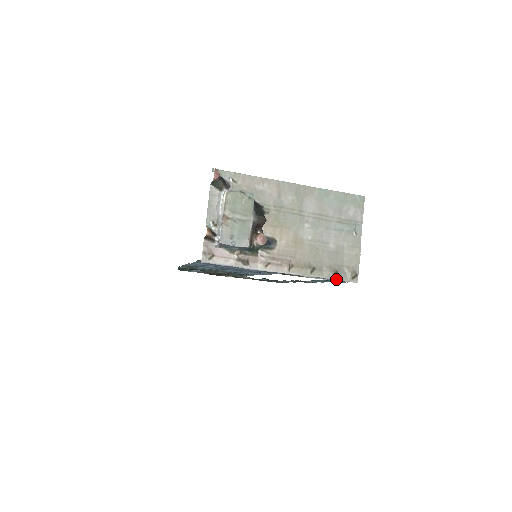
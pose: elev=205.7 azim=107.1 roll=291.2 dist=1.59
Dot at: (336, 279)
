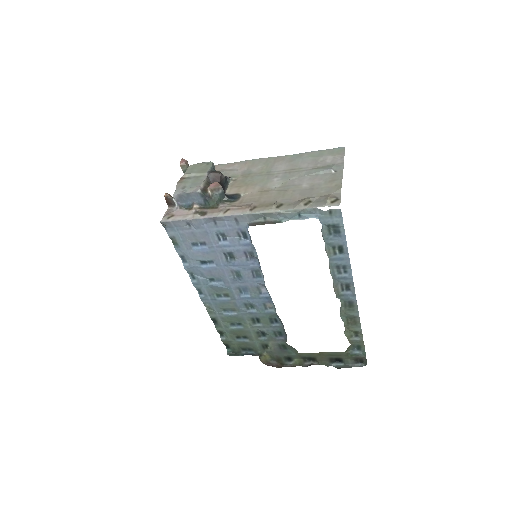
Dot at: (310, 207)
